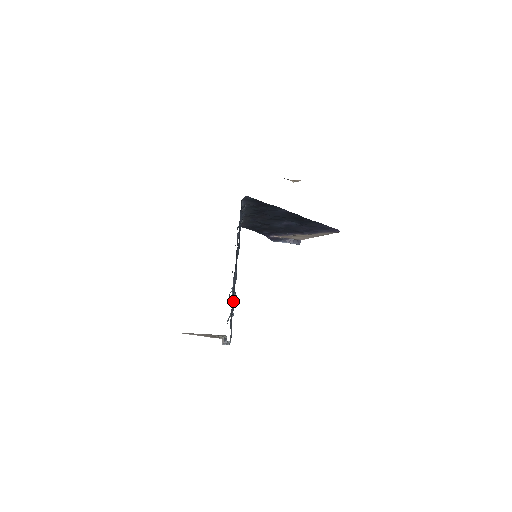
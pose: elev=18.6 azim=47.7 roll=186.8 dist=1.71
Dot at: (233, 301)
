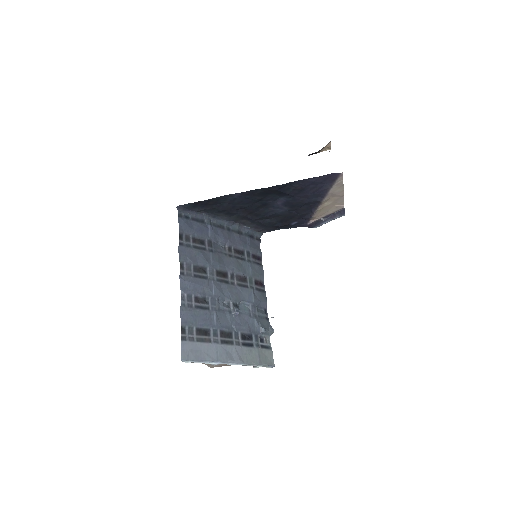
Dot at: (191, 316)
